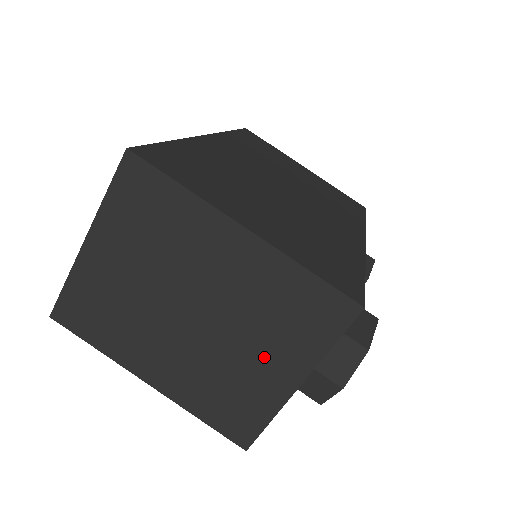
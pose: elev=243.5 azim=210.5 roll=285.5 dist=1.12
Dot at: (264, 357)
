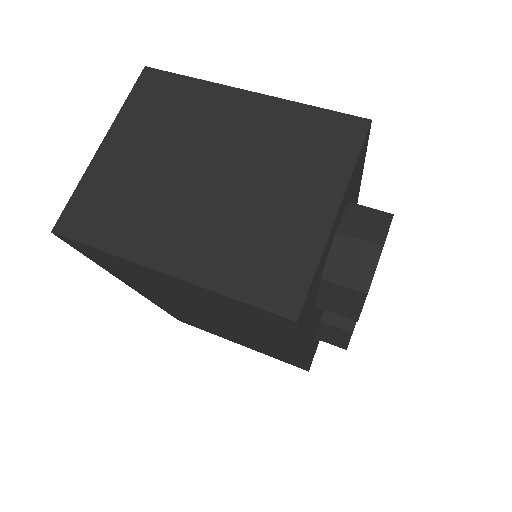
Dot at: (292, 196)
